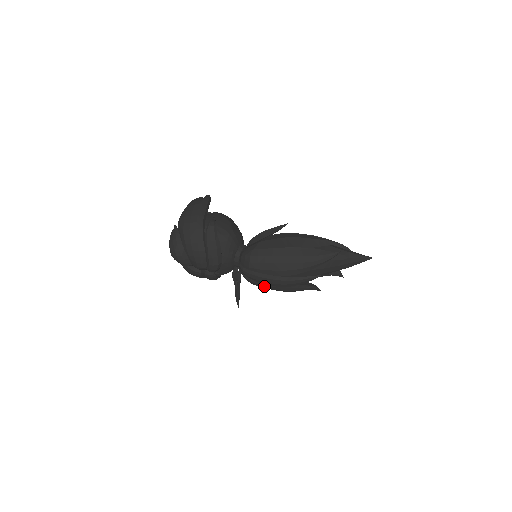
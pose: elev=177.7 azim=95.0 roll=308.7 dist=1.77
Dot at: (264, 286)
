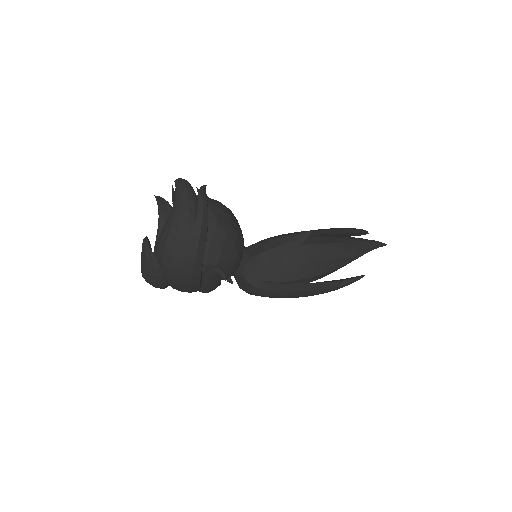
Dot at: occluded
